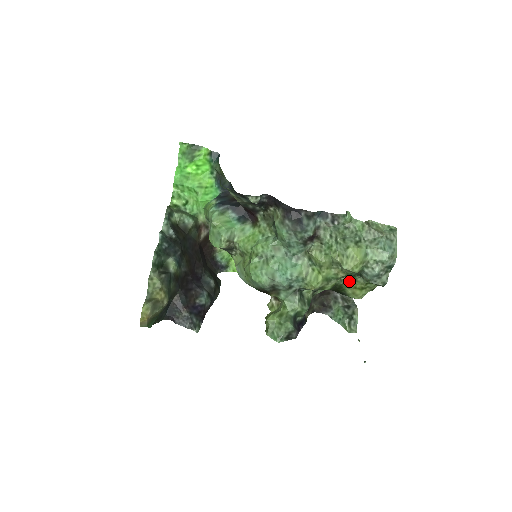
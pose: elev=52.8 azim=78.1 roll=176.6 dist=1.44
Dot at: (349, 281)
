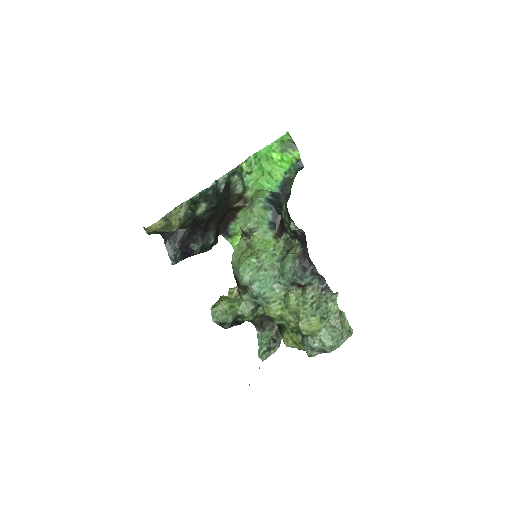
Dot at: (293, 331)
